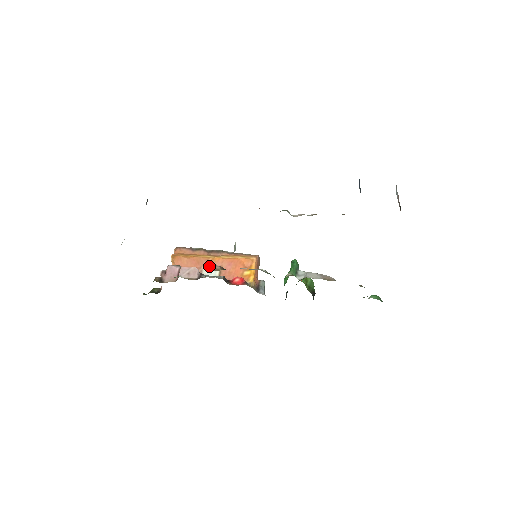
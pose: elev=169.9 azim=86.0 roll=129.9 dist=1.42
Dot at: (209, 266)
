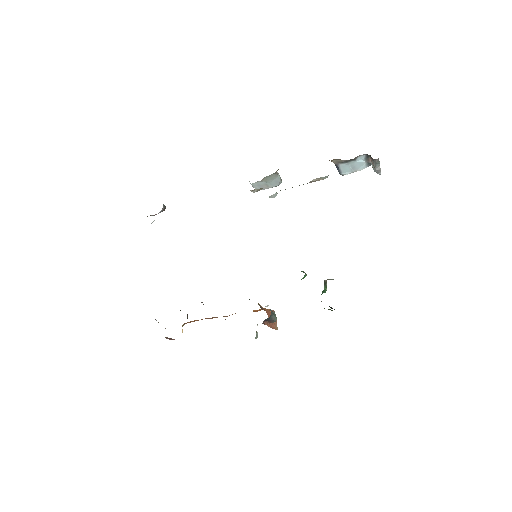
Dot at: occluded
